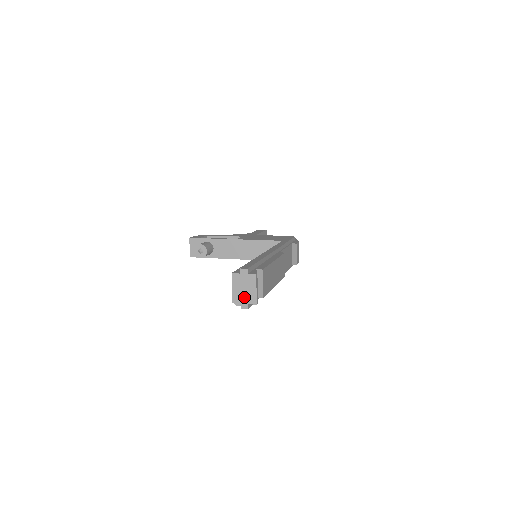
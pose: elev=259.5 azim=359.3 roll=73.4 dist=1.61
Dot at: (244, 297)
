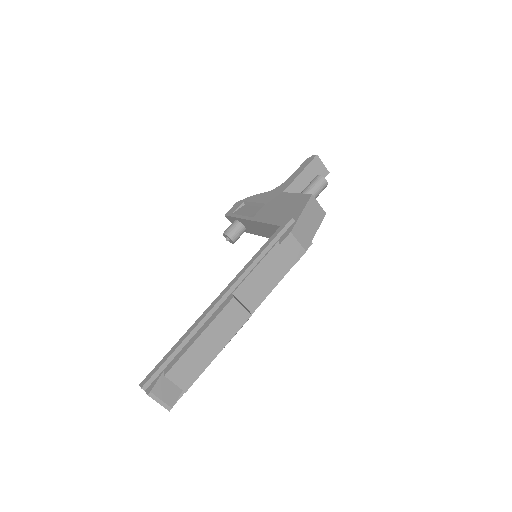
Dot at: occluded
